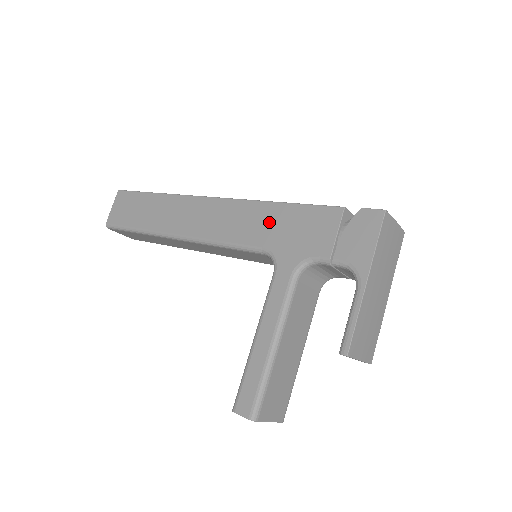
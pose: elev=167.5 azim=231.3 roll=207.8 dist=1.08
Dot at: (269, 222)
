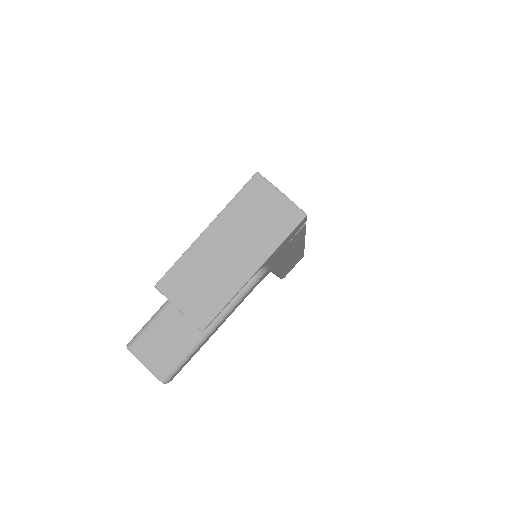
Dot at: occluded
